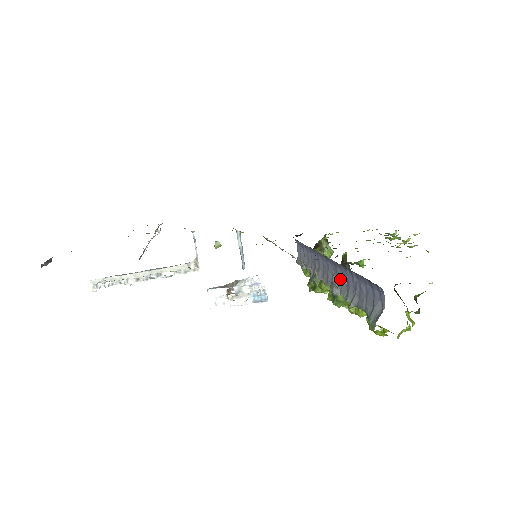
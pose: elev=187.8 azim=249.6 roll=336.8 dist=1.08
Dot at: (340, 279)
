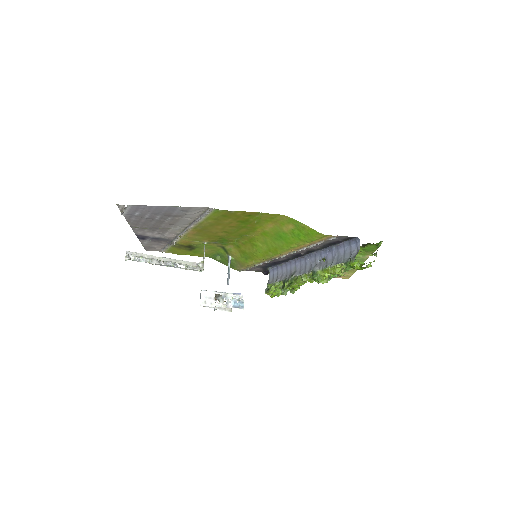
Dot at: (318, 263)
